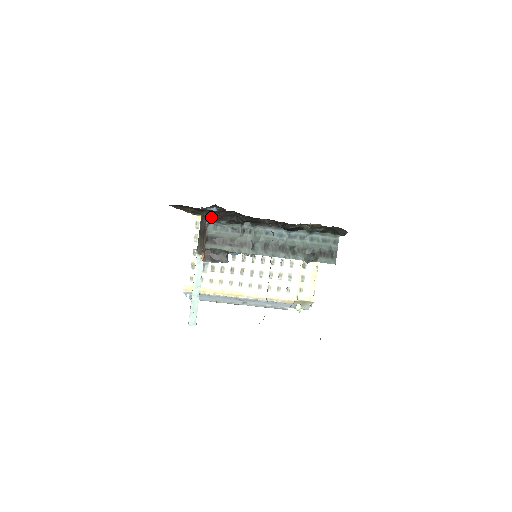
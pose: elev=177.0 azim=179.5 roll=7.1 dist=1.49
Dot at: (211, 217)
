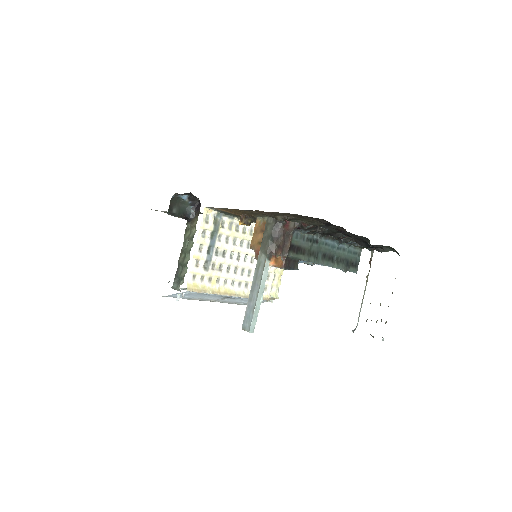
Dot at: (303, 226)
